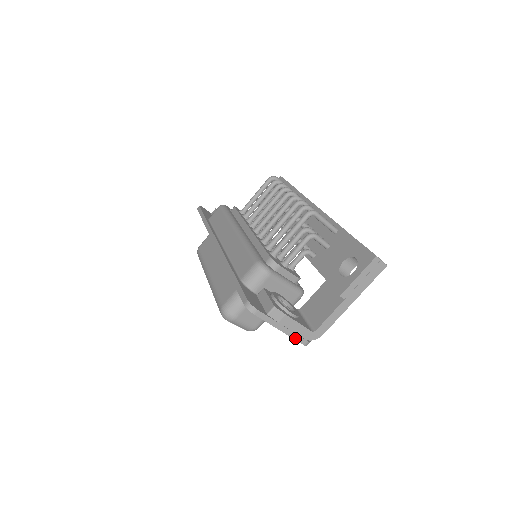
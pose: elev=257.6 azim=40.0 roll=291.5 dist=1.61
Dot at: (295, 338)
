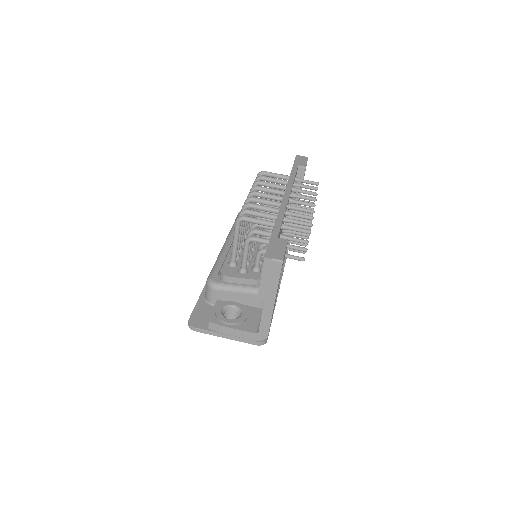
Dot at: (244, 341)
